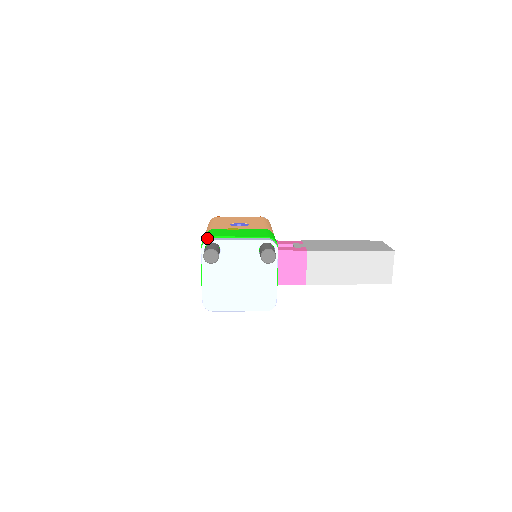
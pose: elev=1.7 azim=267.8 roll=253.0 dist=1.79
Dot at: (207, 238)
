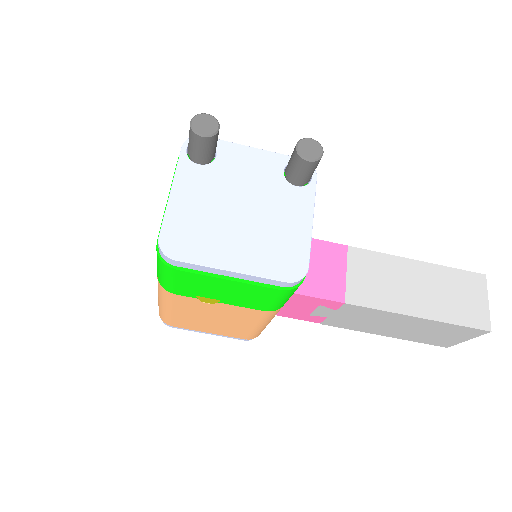
Dot at: occluded
